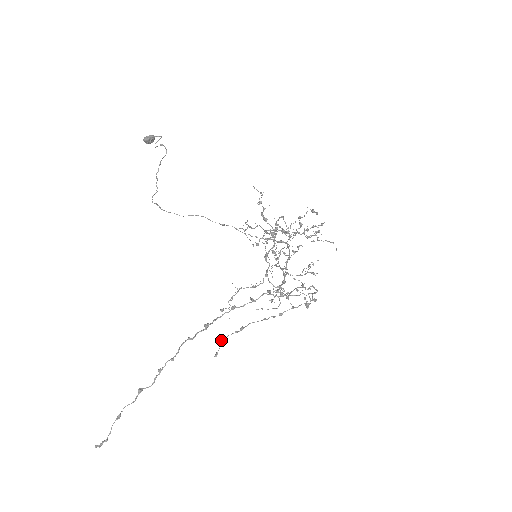
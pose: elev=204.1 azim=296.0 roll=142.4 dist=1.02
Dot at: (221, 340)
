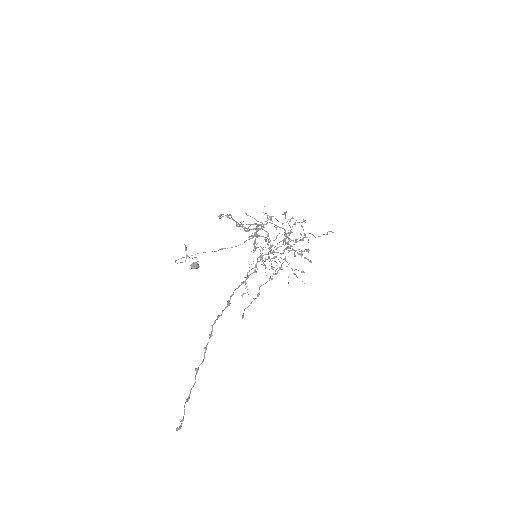
Dot at: occluded
